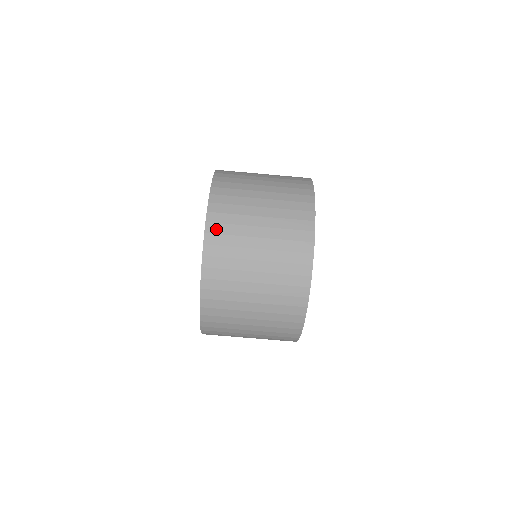
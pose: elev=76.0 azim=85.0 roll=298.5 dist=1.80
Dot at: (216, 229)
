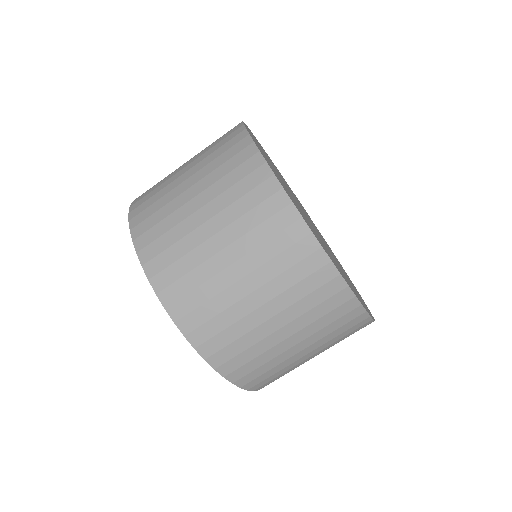
Dot at: (158, 265)
